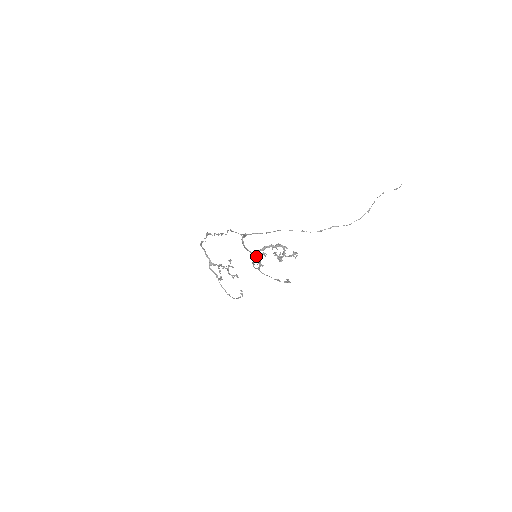
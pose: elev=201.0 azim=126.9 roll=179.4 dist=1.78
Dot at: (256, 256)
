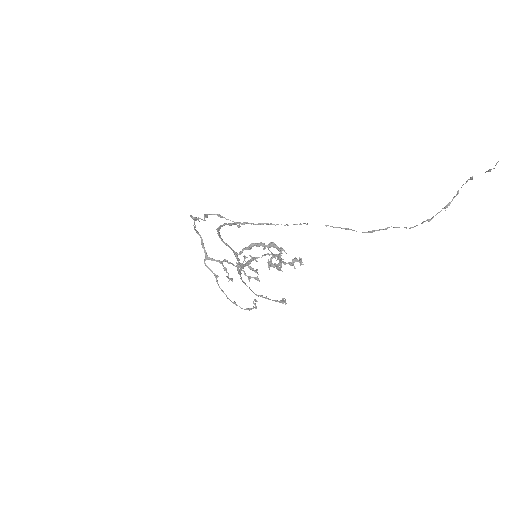
Dot at: (237, 256)
